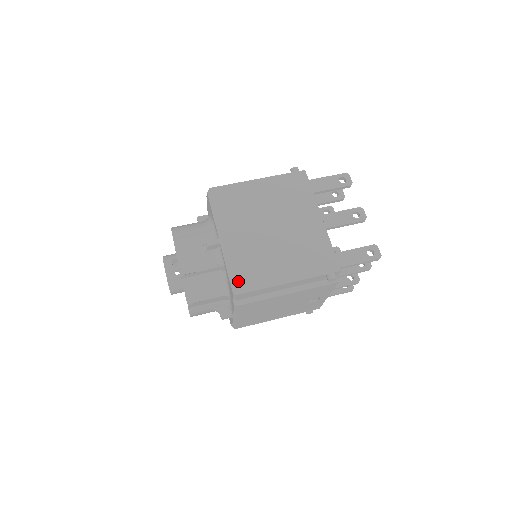
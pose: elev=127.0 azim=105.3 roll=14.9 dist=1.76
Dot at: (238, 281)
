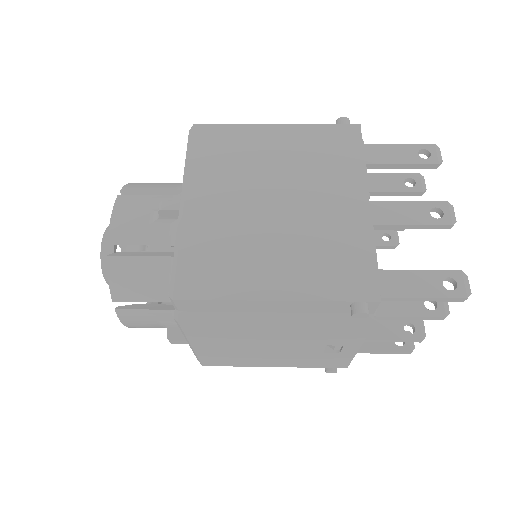
Dot at: (184, 276)
